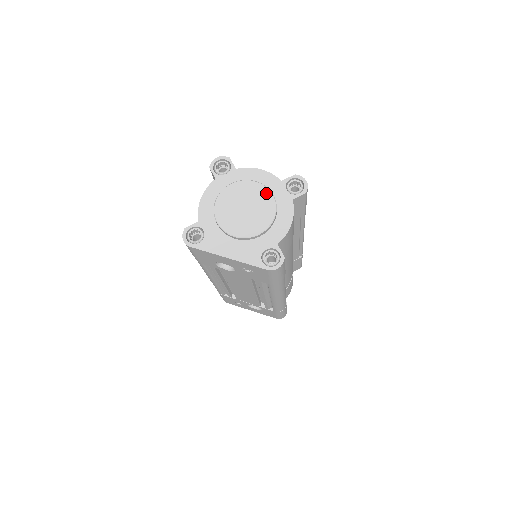
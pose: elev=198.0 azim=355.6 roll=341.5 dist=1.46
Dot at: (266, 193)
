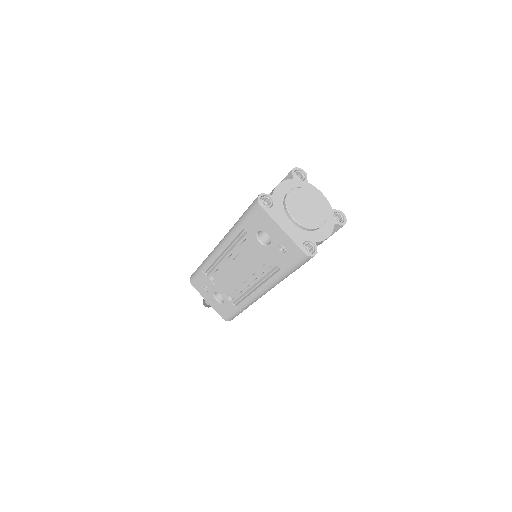
Dot at: (323, 208)
